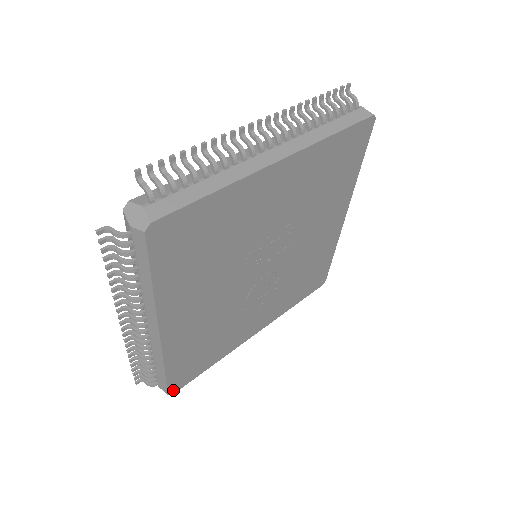
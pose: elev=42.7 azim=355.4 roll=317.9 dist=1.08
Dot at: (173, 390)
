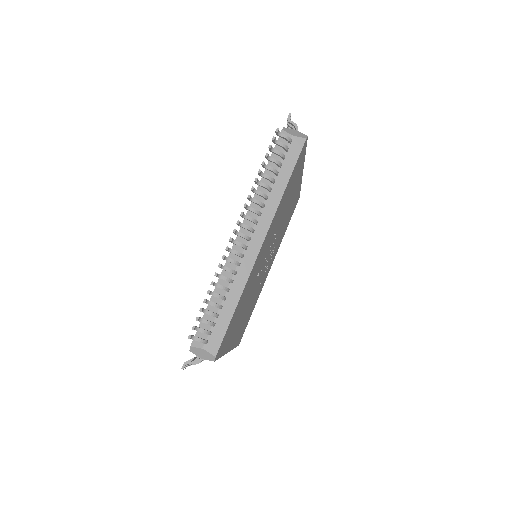
Dot at: occluded
